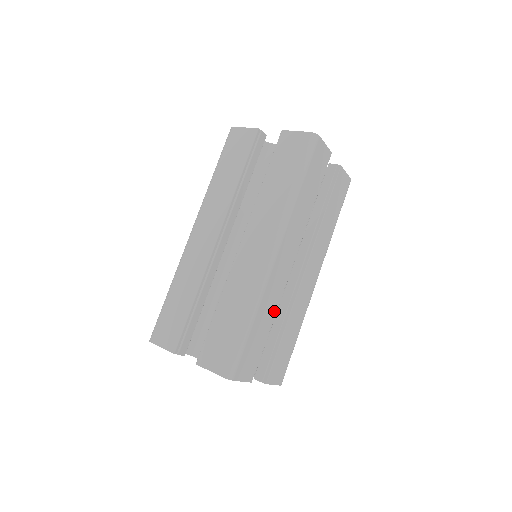
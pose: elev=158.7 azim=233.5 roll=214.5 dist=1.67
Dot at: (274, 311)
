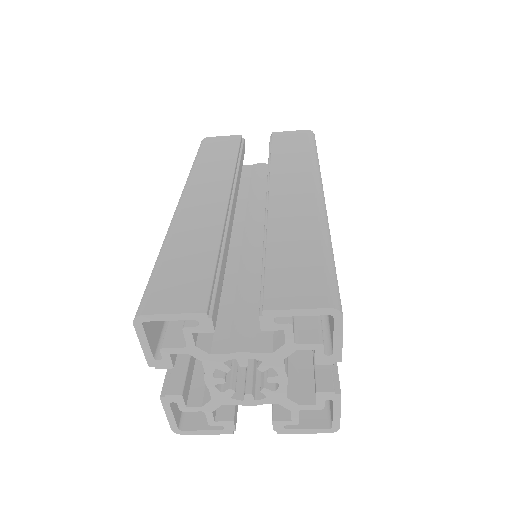
Dot at: occluded
